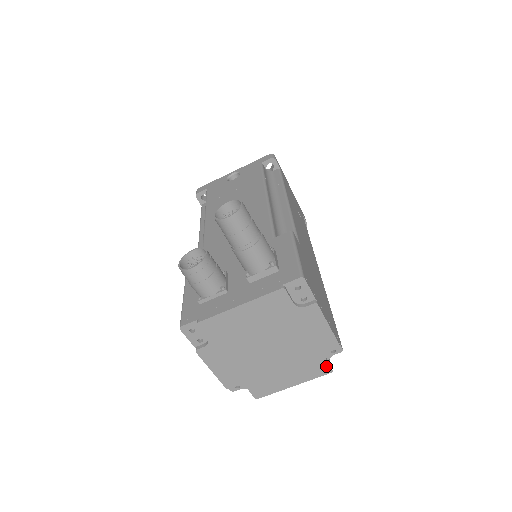
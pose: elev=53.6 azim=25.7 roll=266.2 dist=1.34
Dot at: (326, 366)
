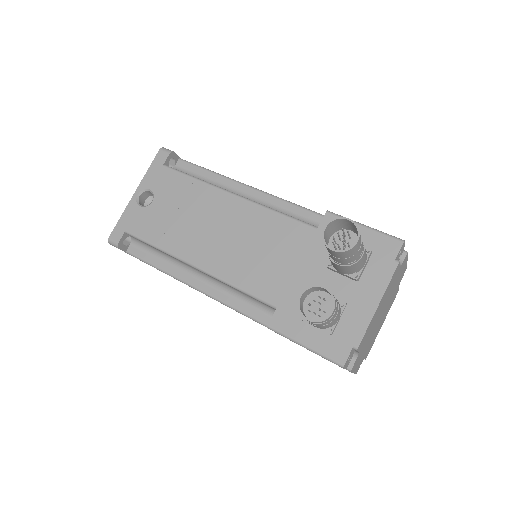
Dot at: (398, 290)
